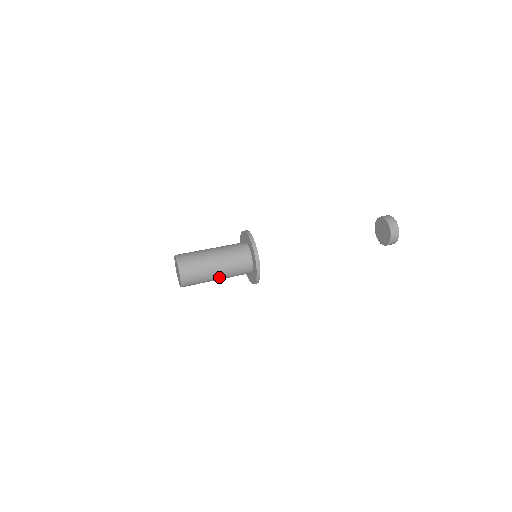
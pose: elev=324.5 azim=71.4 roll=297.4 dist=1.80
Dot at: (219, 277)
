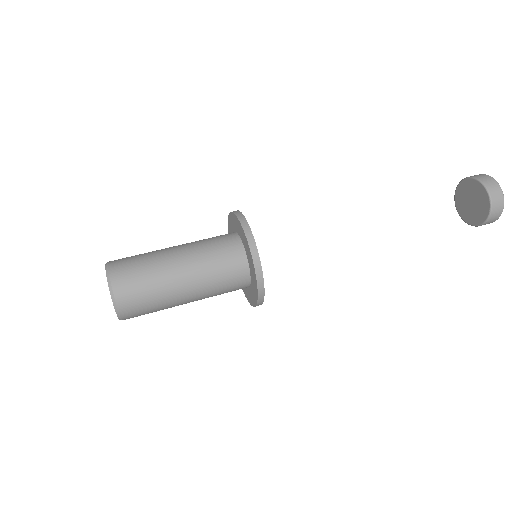
Dot at: (188, 294)
